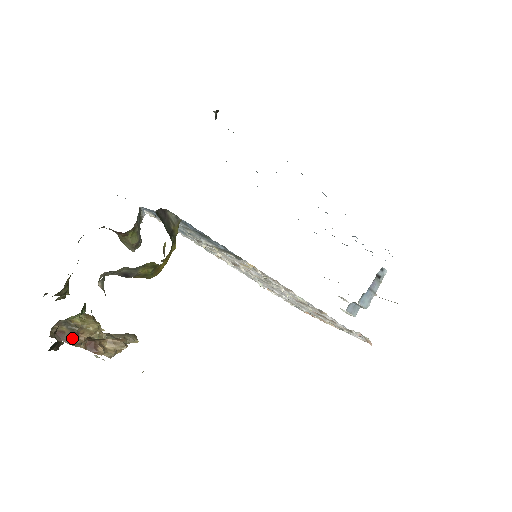
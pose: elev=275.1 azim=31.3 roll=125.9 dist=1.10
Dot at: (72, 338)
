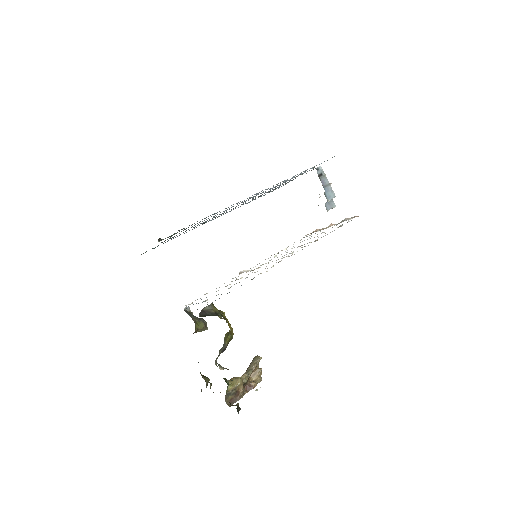
Dot at: (238, 396)
